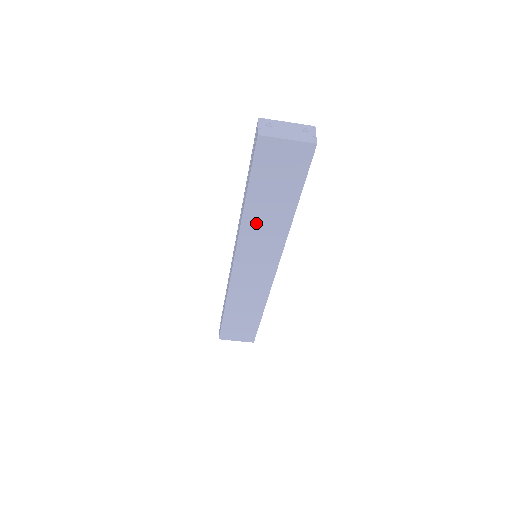
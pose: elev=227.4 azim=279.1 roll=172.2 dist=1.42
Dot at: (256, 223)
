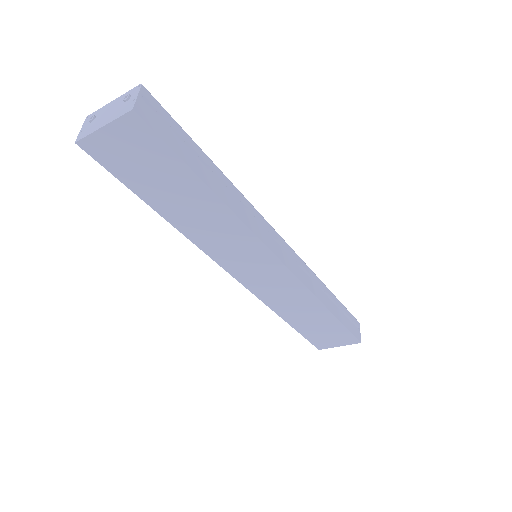
Dot at: (197, 228)
